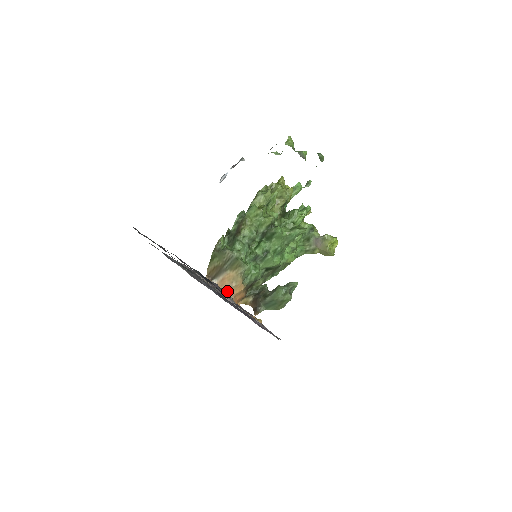
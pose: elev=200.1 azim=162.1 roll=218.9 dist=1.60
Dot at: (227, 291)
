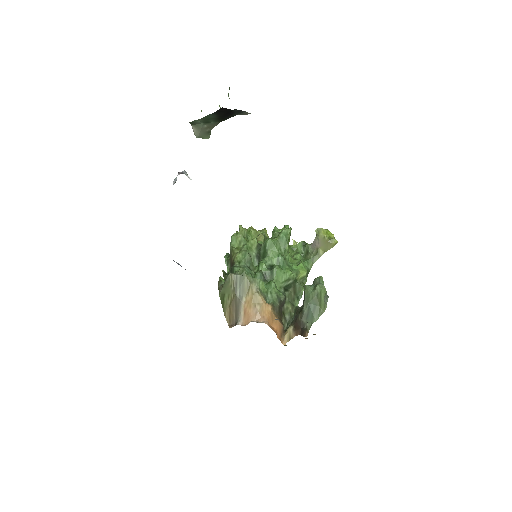
Dot at: (256, 321)
